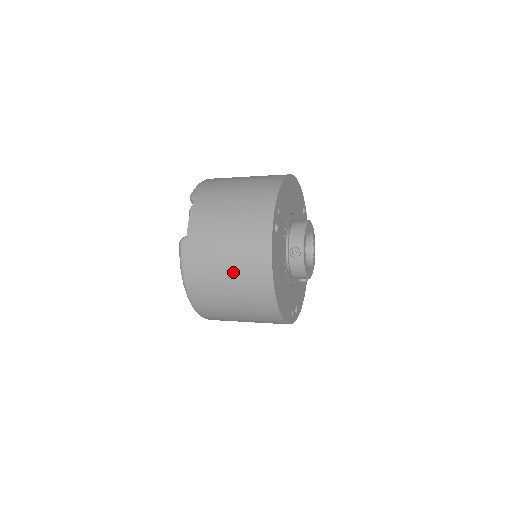
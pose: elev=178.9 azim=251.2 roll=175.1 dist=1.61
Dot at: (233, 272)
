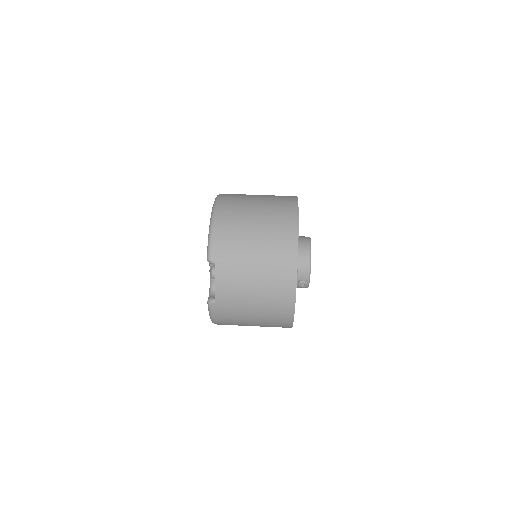
Dot at: (259, 321)
